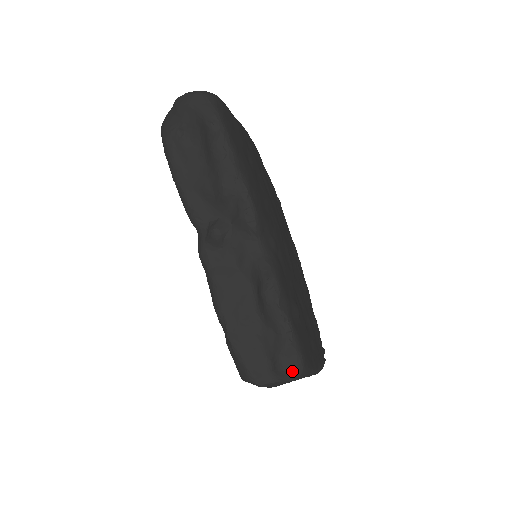
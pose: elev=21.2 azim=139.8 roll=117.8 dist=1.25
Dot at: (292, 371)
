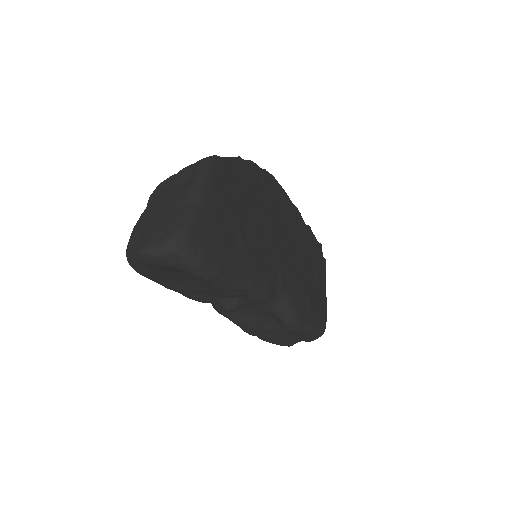
Dot at: occluded
